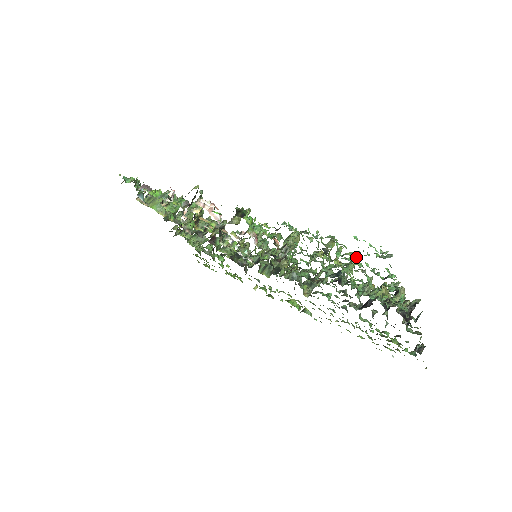
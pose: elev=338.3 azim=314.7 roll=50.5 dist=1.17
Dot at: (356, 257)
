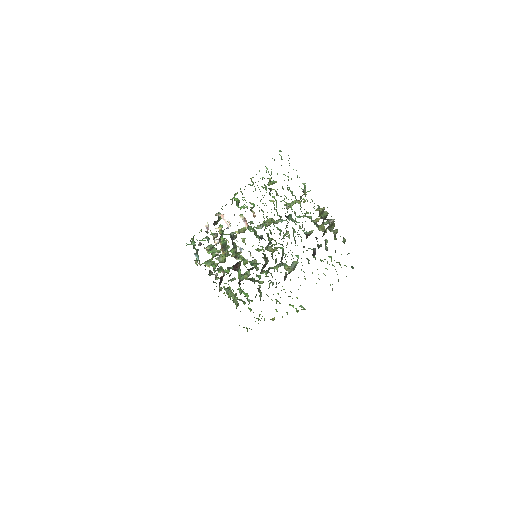
Dot at: (295, 200)
